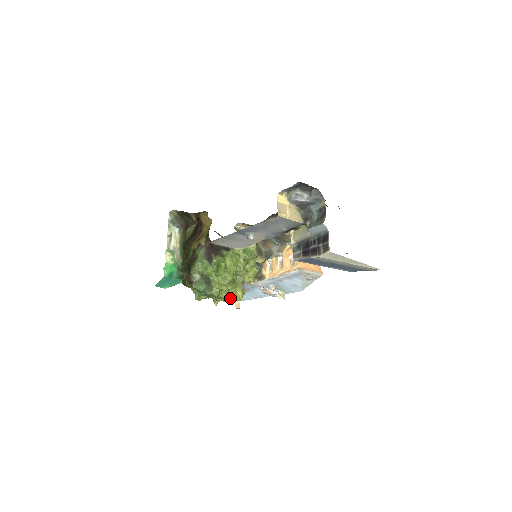
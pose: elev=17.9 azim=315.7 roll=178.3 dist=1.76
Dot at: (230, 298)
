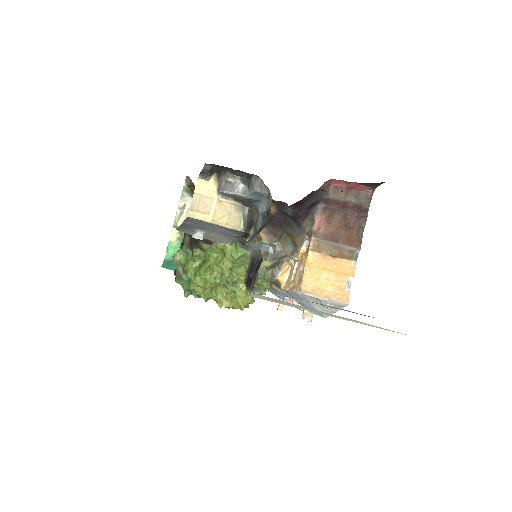
Dot at: (226, 304)
